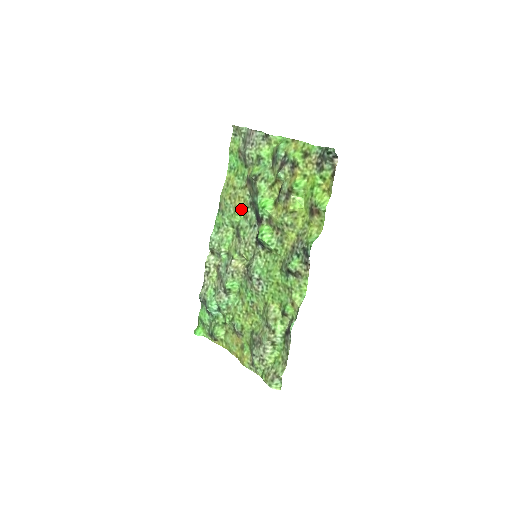
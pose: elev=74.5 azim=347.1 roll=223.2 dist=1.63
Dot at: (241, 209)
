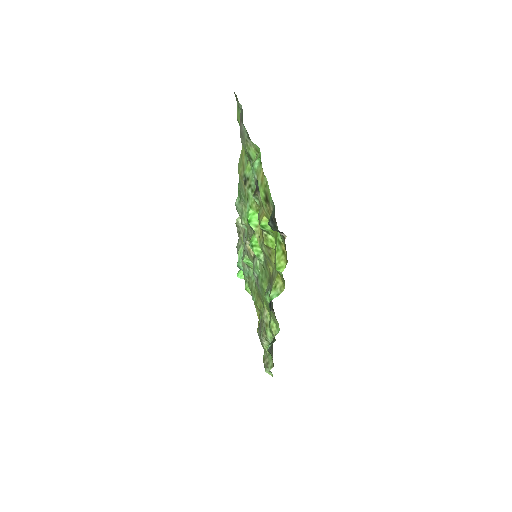
Dot at: occluded
